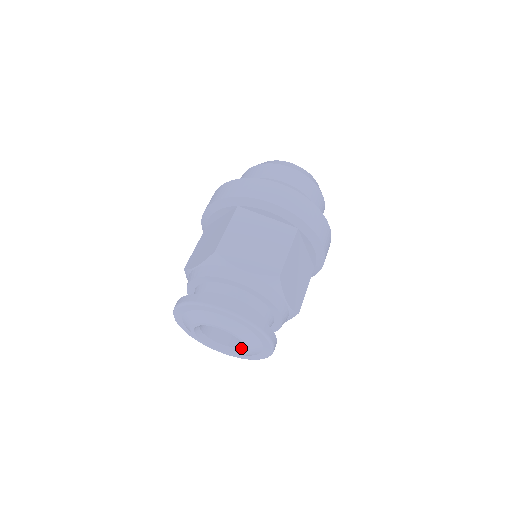
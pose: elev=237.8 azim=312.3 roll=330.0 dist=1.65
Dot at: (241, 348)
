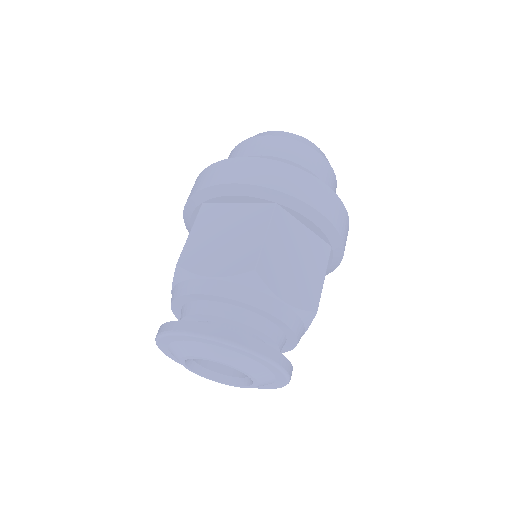
Dot at: (235, 379)
